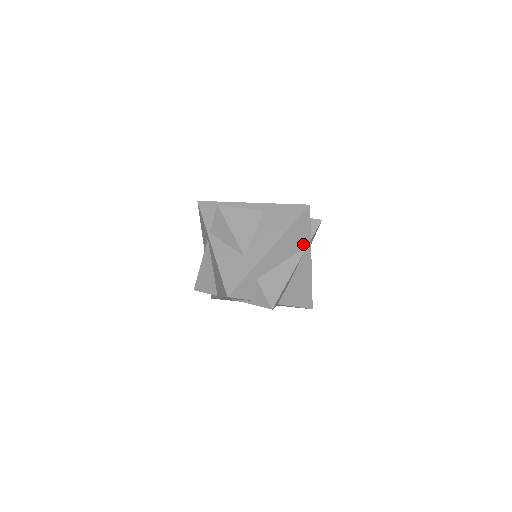
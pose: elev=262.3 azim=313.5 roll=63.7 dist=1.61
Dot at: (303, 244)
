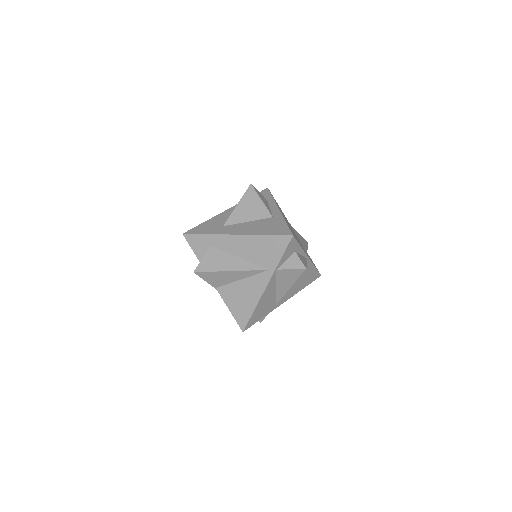
Dot at: (267, 263)
